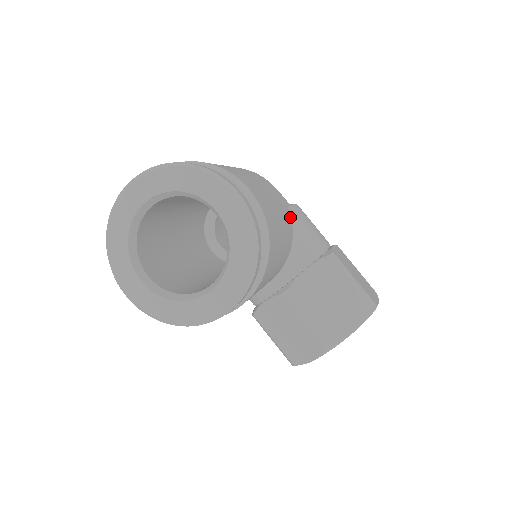
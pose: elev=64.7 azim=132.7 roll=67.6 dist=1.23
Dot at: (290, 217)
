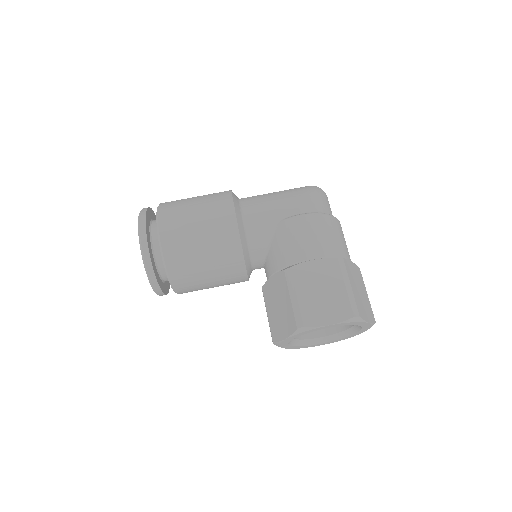
Dot at: (238, 237)
